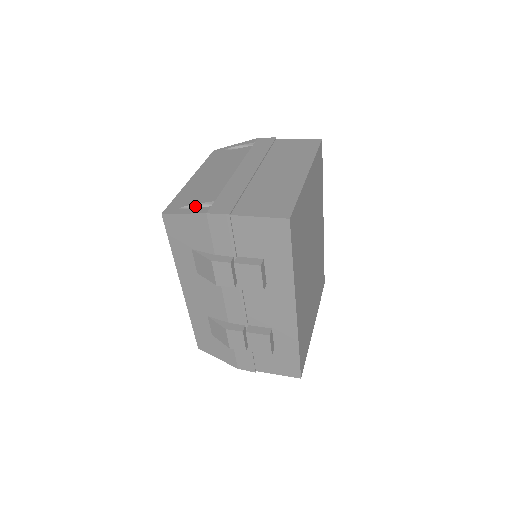
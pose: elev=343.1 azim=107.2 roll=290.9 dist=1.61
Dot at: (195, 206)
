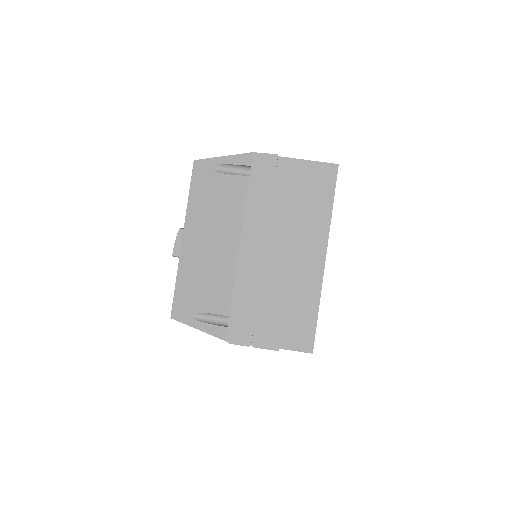
Dot at: (207, 314)
